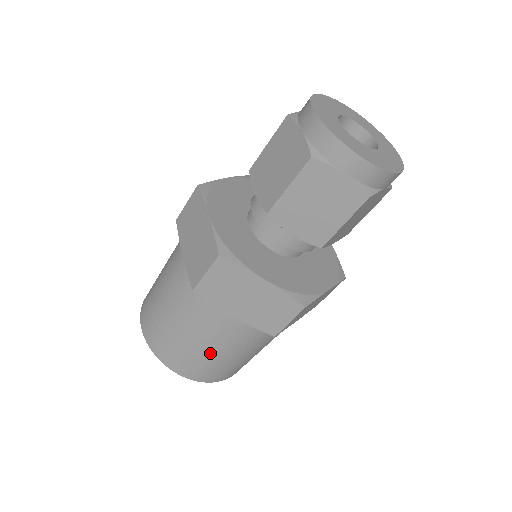
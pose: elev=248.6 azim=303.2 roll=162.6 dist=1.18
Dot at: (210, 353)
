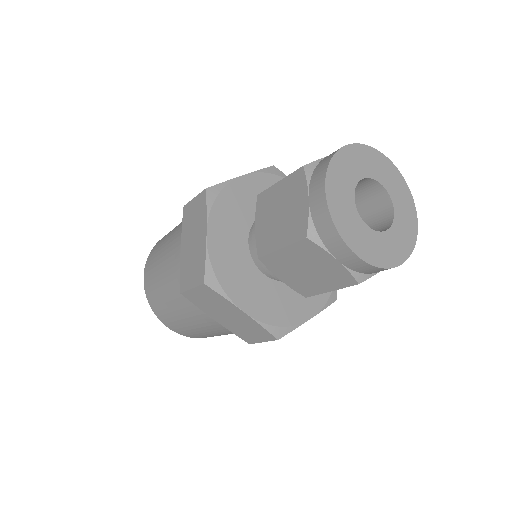
Dot at: (195, 328)
